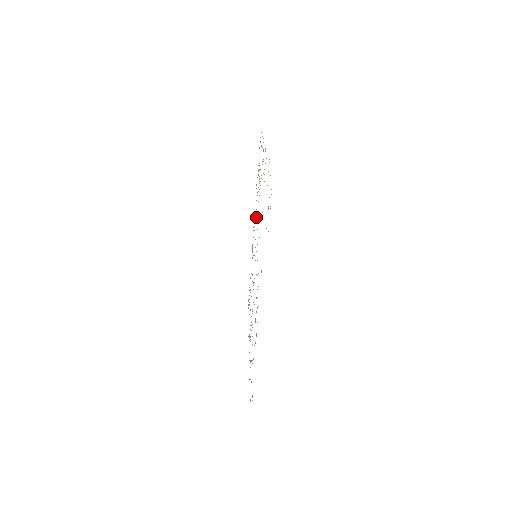
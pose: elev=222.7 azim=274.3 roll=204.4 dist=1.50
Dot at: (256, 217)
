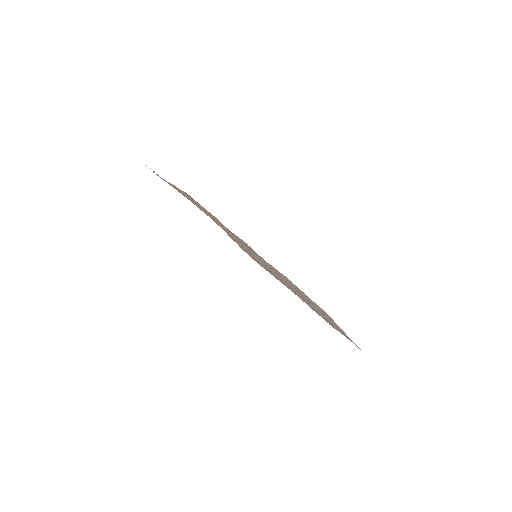
Dot at: occluded
